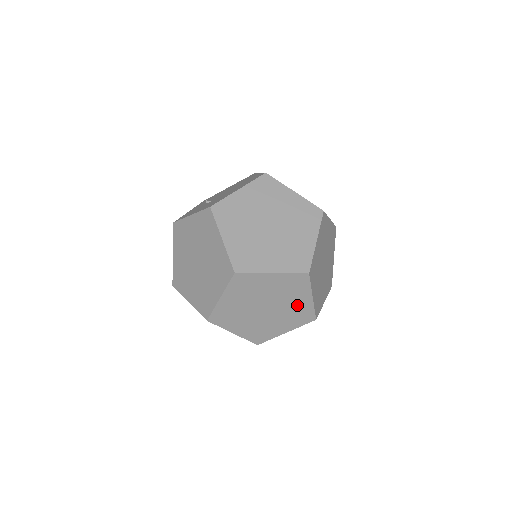
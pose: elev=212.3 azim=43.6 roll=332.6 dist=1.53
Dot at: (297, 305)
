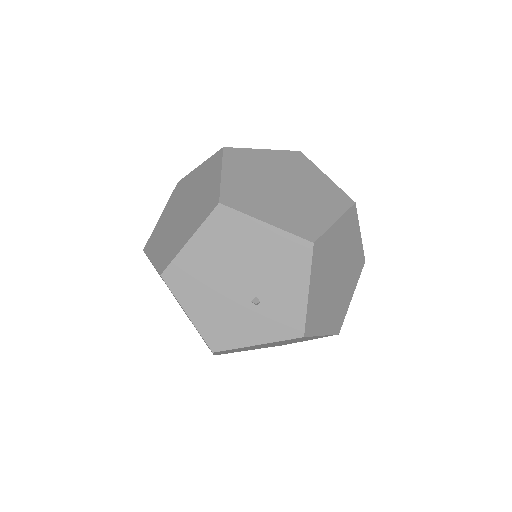
Dot at: (314, 213)
